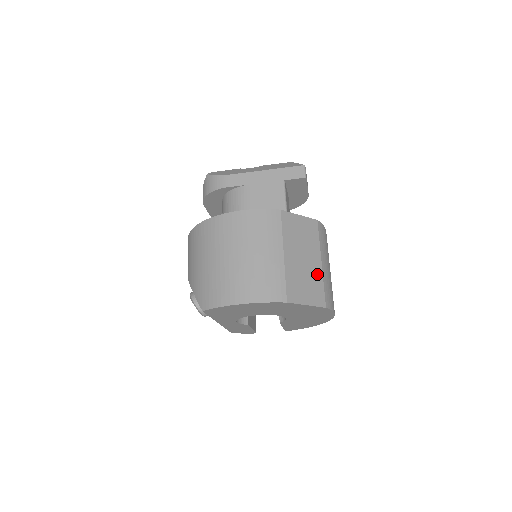
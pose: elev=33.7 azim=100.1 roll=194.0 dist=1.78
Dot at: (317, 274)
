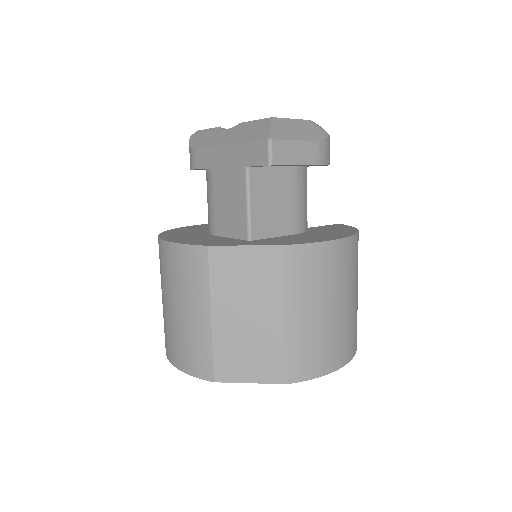
Dot at: (274, 336)
